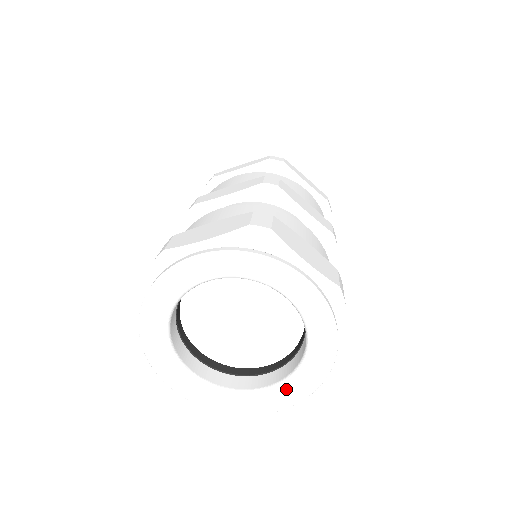
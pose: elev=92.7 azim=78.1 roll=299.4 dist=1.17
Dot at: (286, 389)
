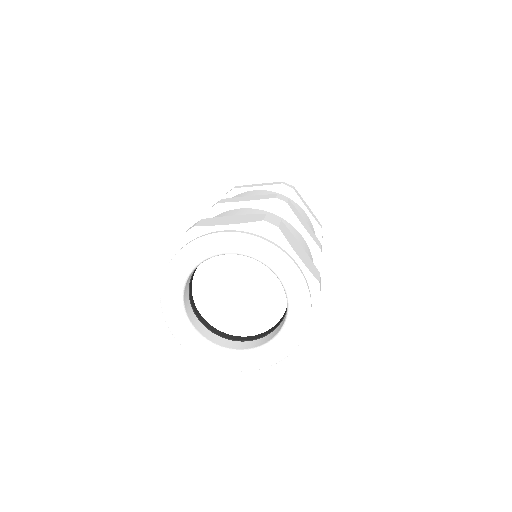
Dot at: (262, 353)
